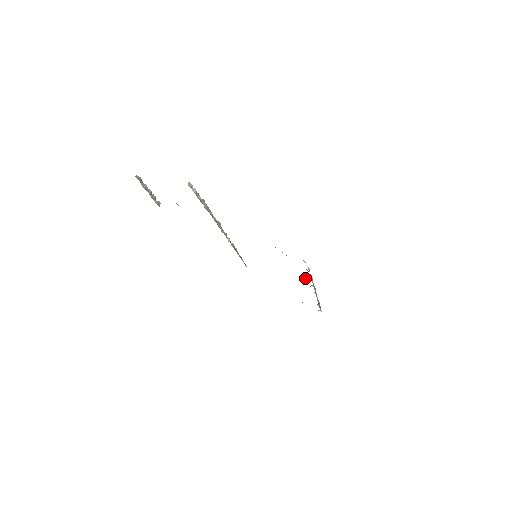
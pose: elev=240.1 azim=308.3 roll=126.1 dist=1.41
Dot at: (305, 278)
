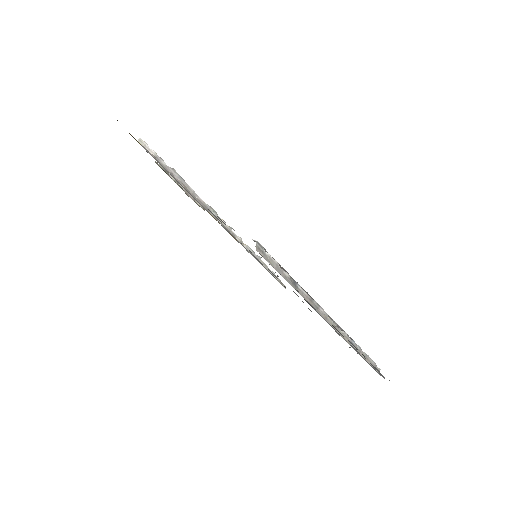
Dot at: occluded
